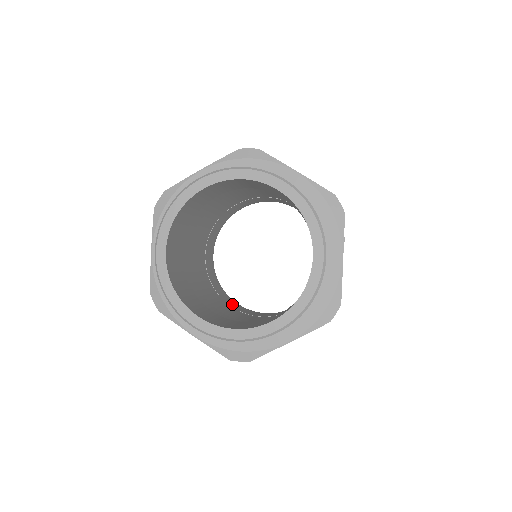
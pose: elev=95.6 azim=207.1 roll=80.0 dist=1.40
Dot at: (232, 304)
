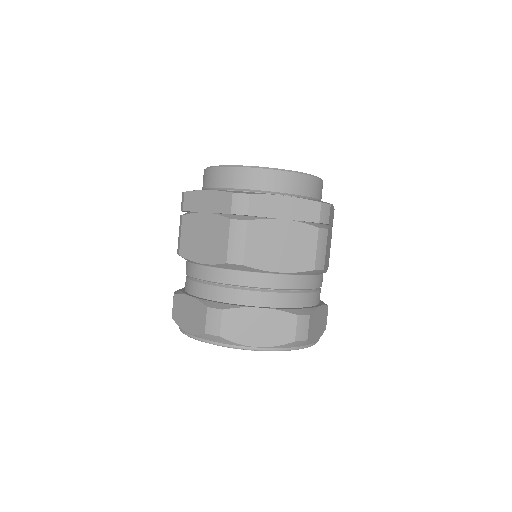
Dot at: occluded
